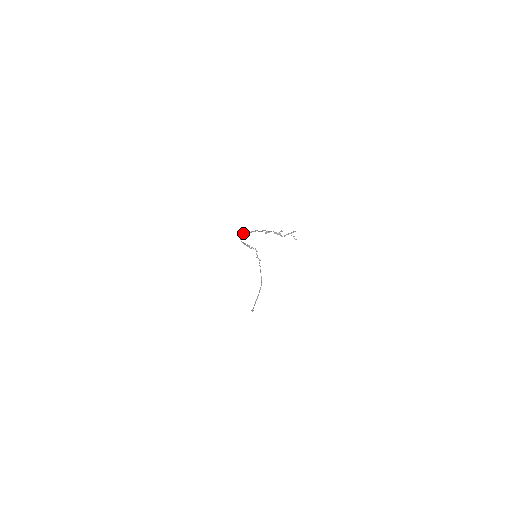
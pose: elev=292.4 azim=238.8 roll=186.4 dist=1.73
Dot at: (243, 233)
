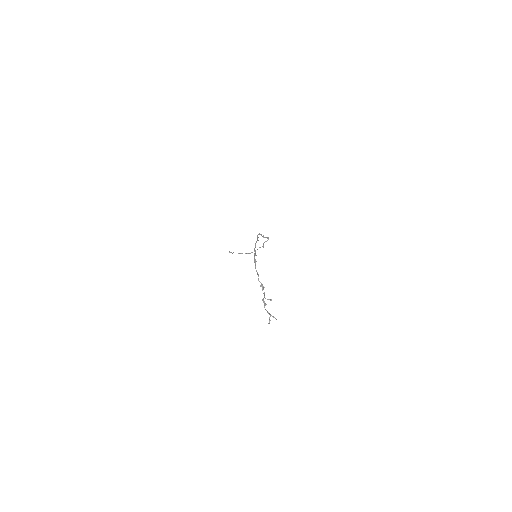
Dot at: occluded
